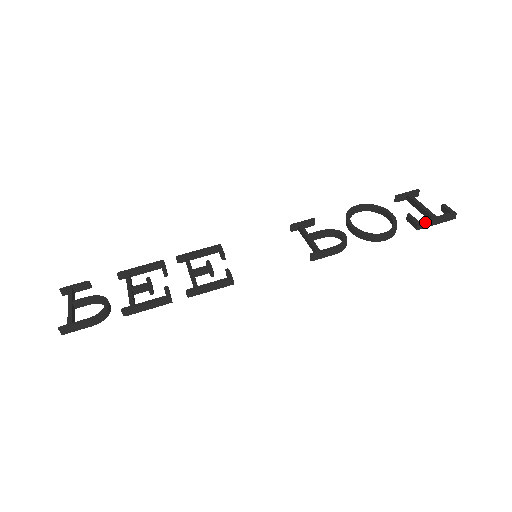
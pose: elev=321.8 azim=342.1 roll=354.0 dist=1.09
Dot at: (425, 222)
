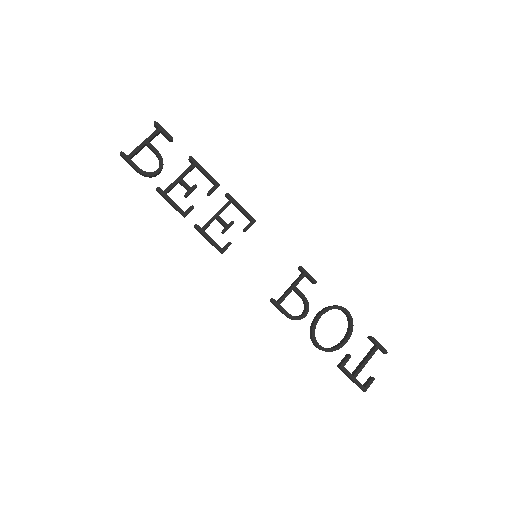
Dot at: (345, 372)
